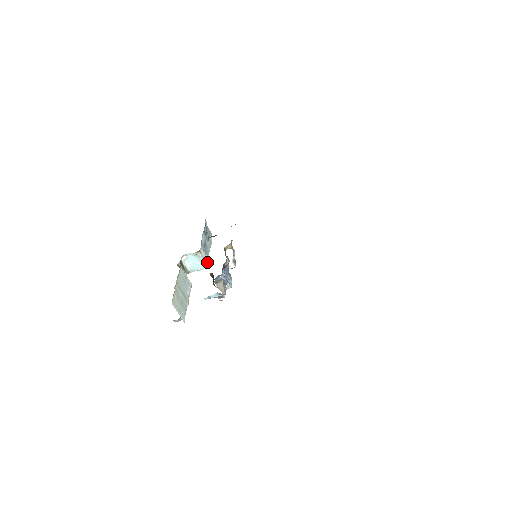
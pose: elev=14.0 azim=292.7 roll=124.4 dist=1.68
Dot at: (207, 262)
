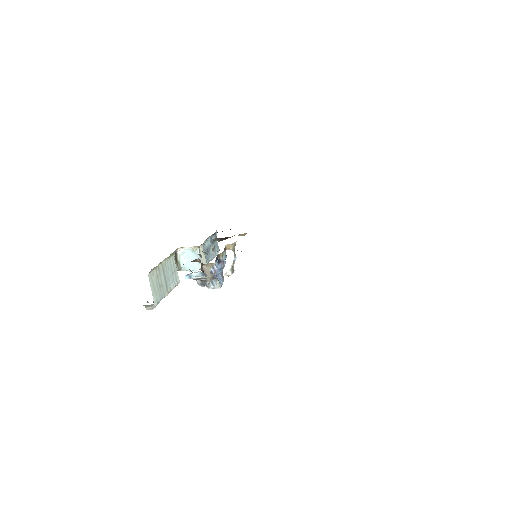
Dot at: occluded
